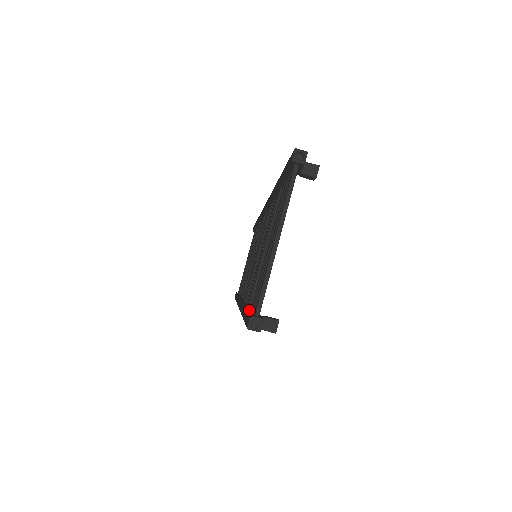
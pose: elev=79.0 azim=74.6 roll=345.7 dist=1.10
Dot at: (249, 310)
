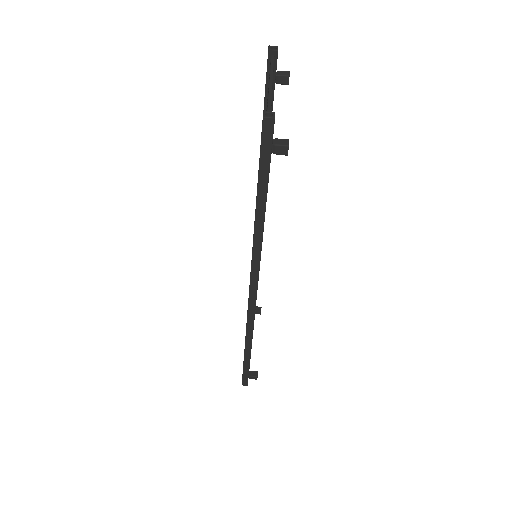
Dot at: occluded
